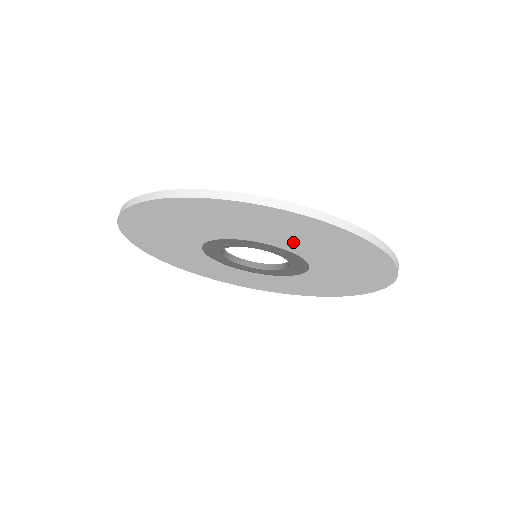
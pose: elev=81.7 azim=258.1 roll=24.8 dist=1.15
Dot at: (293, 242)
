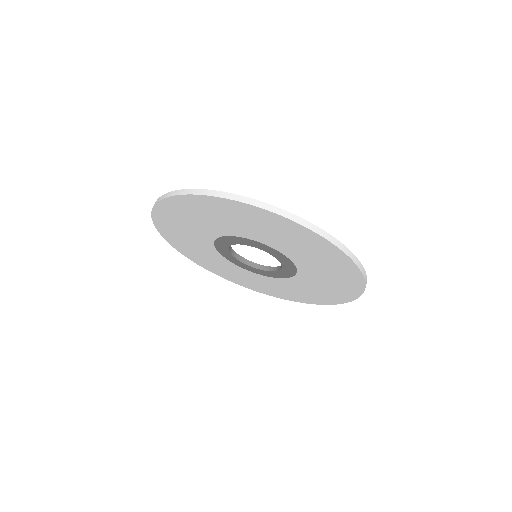
Dot at: (310, 264)
